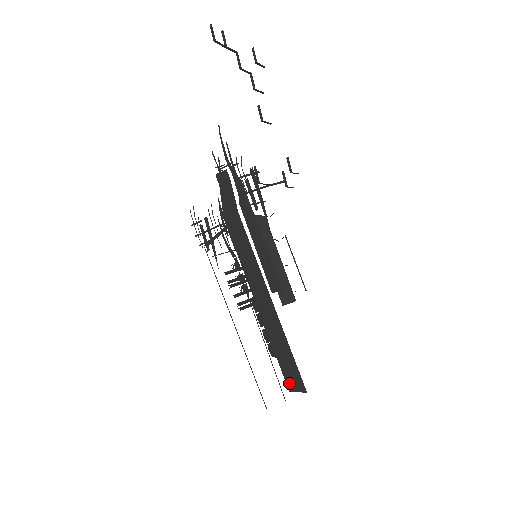
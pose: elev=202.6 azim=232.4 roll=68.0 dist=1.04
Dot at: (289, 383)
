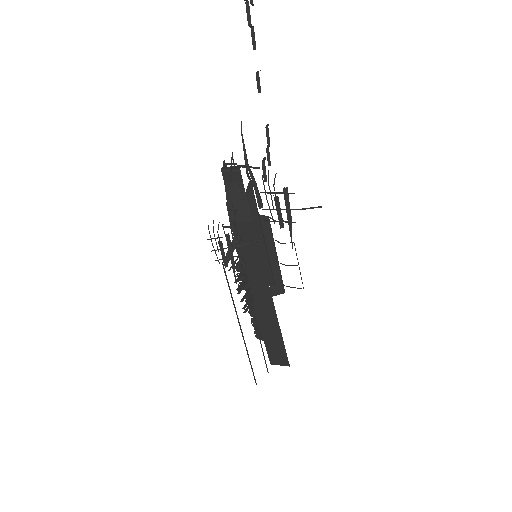
Dot at: (272, 359)
